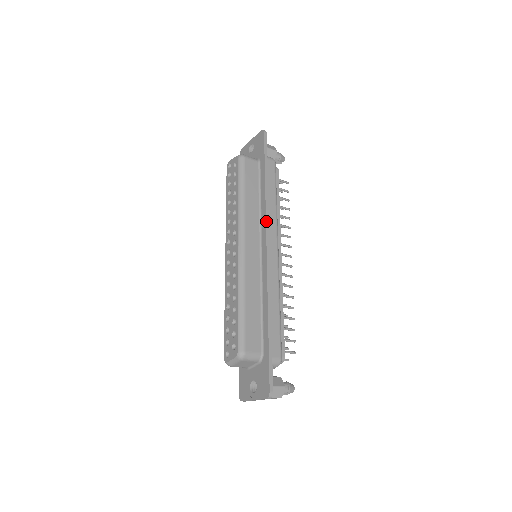
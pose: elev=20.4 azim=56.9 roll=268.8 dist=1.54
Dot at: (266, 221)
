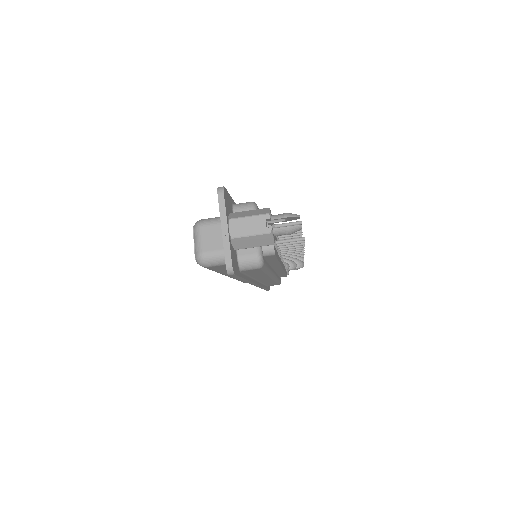
Dot at: occluded
